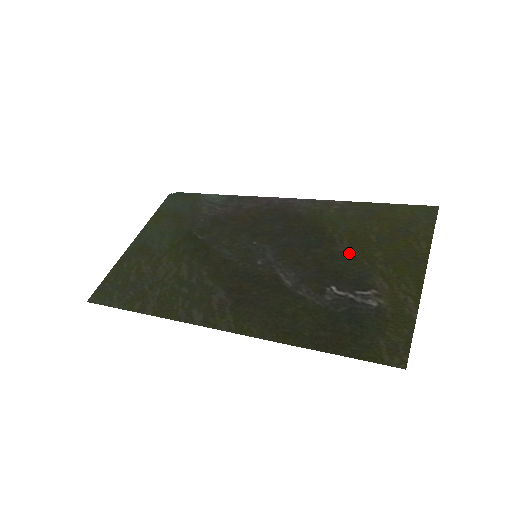
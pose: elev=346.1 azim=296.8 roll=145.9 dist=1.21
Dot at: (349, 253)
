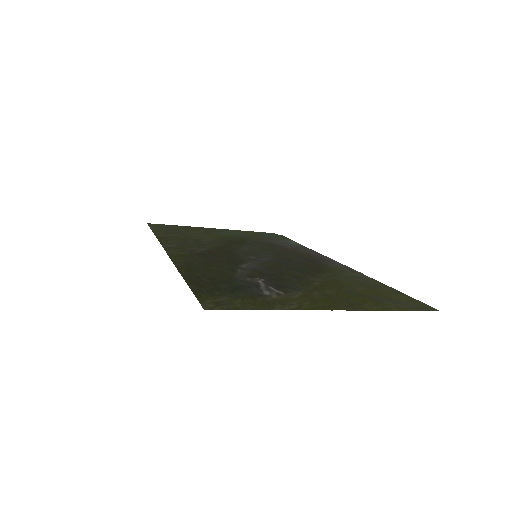
Dot at: (311, 281)
